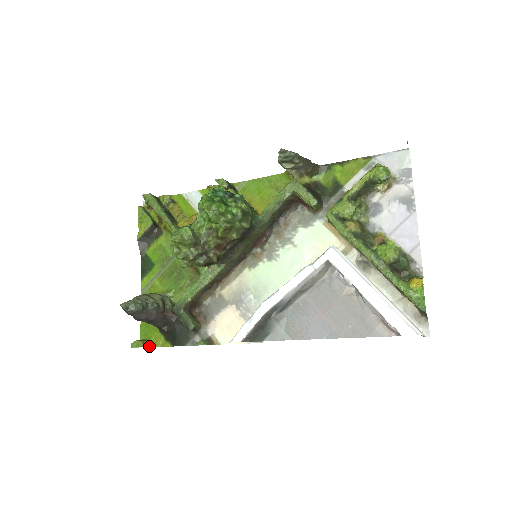
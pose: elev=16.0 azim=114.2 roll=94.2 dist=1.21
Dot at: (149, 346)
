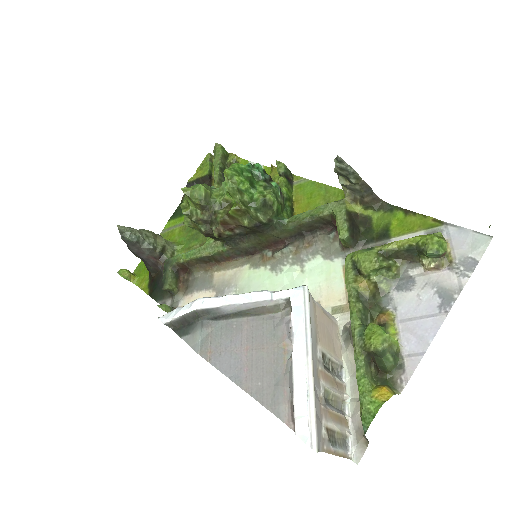
Dot at: (134, 282)
